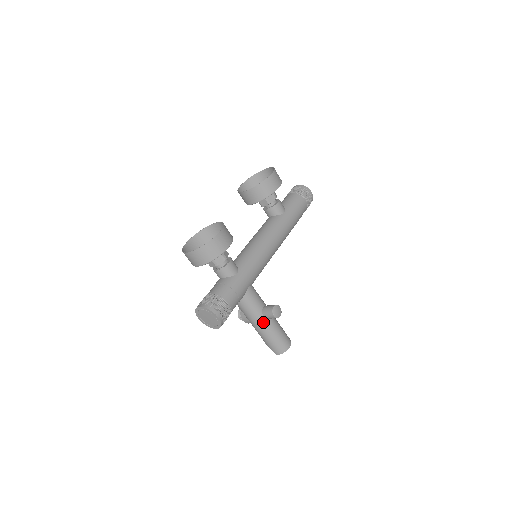
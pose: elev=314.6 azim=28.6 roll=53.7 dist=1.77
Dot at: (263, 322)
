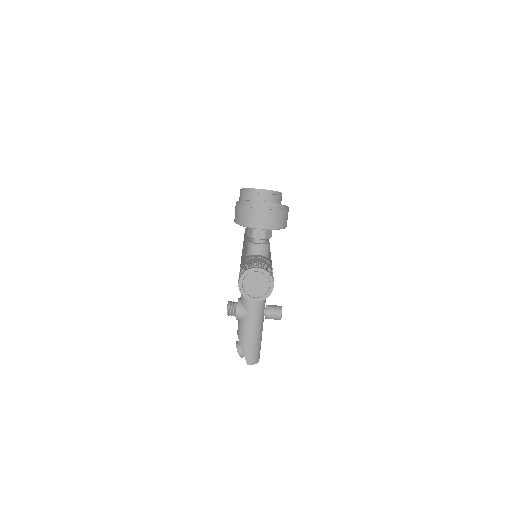
Dot at: (261, 320)
